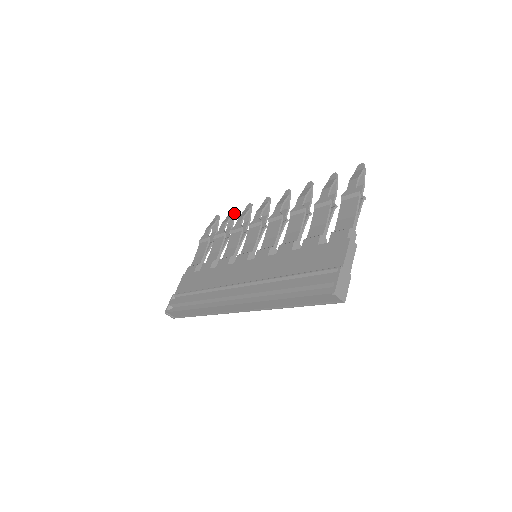
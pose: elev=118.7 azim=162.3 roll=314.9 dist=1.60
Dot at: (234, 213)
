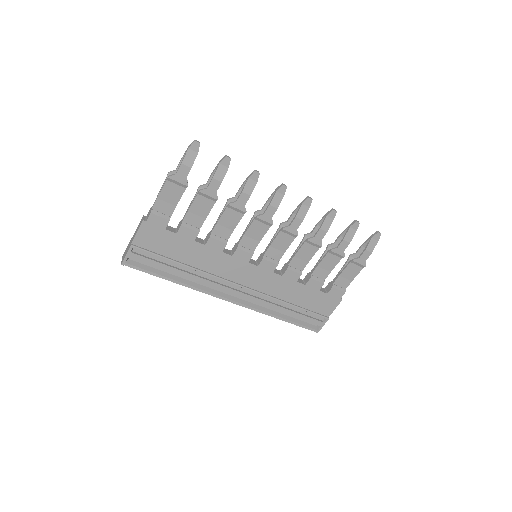
Dot at: (229, 164)
